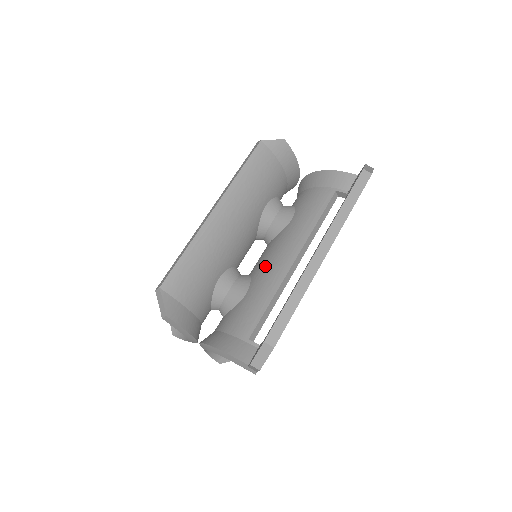
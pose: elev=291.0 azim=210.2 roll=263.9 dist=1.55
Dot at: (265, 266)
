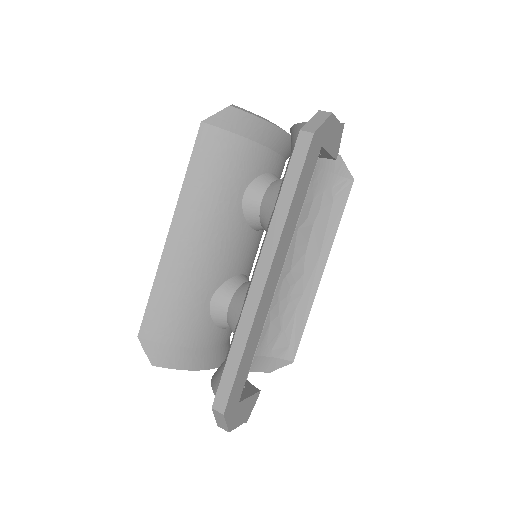
Dot at: (252, 276)
